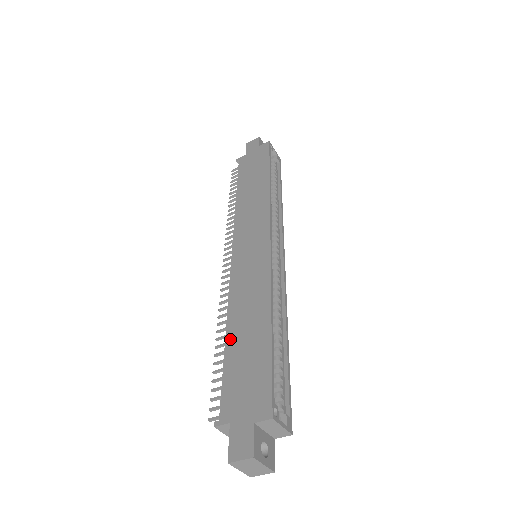
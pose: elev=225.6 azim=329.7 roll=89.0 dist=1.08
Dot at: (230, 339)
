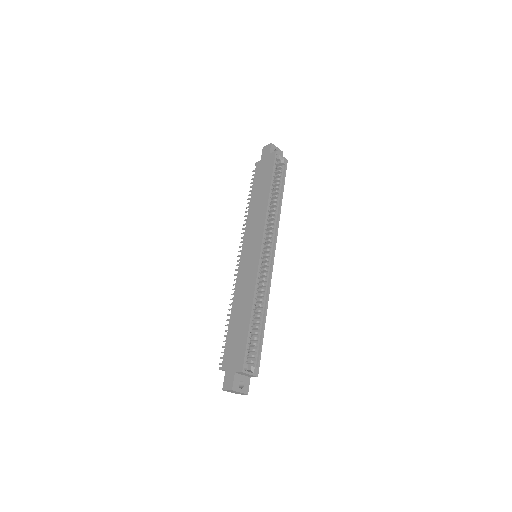
Dot at: (232, 319)
